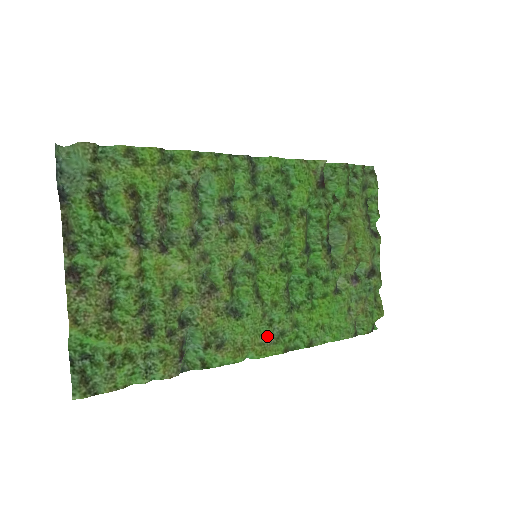
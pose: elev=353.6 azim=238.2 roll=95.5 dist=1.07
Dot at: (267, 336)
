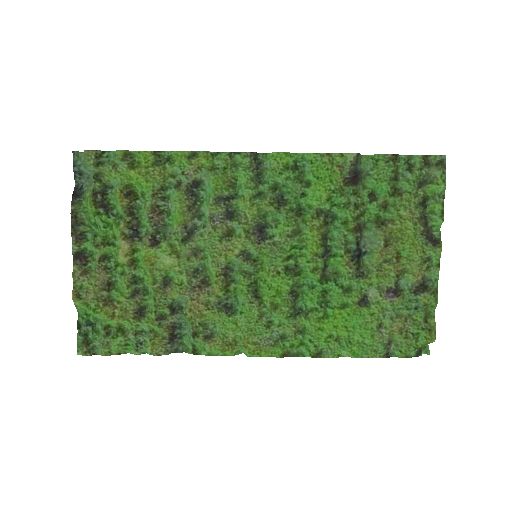
Dot at: (264, 337)
